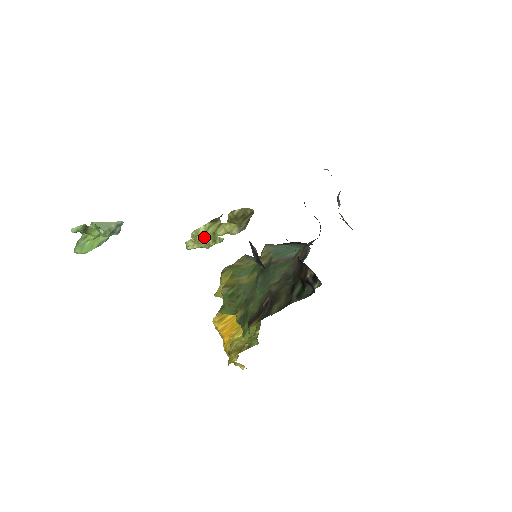
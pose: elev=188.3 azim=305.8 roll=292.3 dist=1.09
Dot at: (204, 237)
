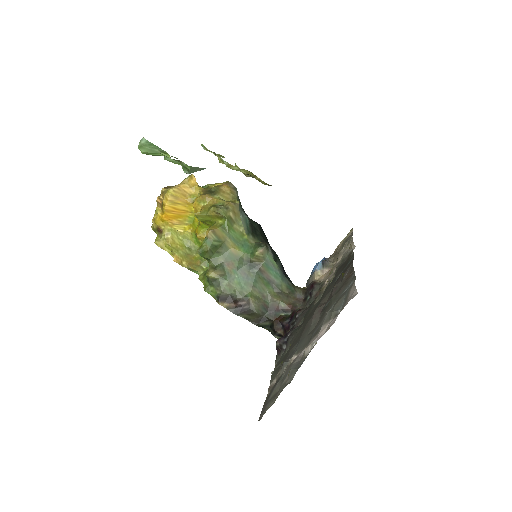
Dot at: occluded
